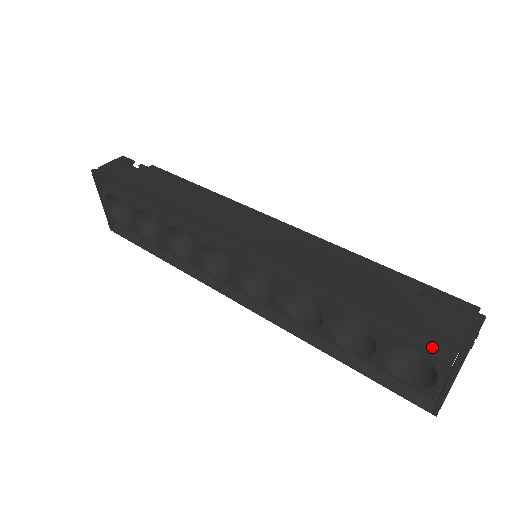
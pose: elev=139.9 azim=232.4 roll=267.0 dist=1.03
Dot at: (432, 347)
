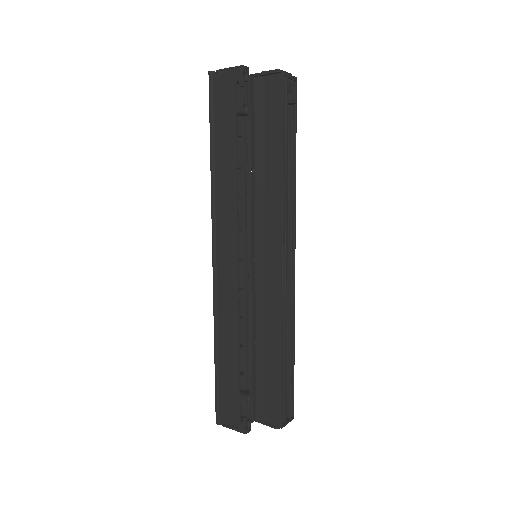
Dot at: occluded
